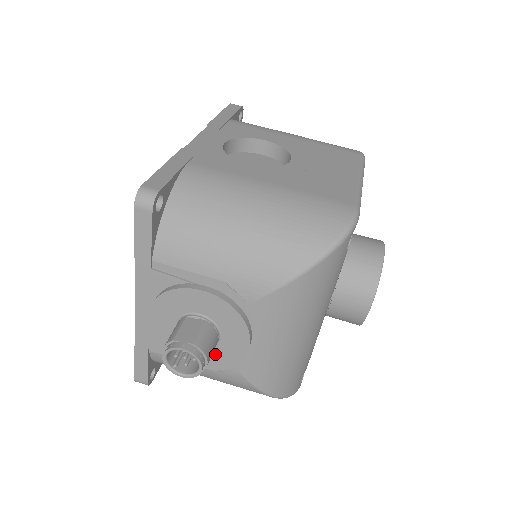
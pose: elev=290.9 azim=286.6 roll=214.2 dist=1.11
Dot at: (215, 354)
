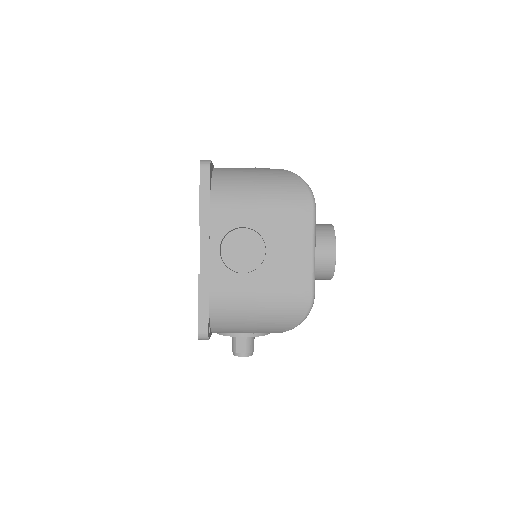
Dot at: occluded
